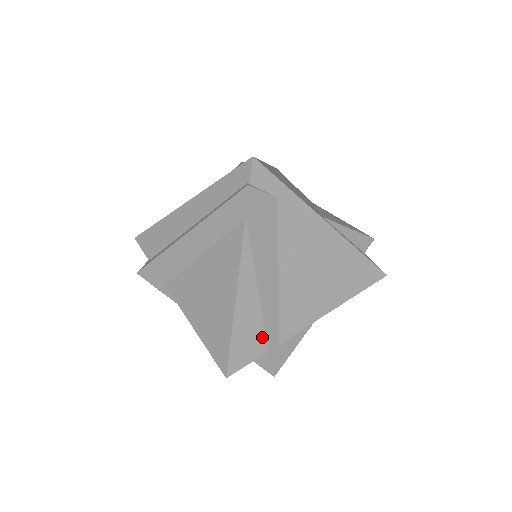
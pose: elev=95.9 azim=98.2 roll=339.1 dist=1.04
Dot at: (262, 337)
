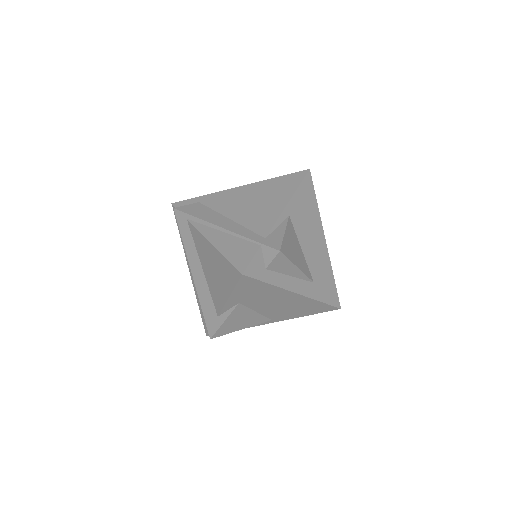
Dot at: (248, 244)
